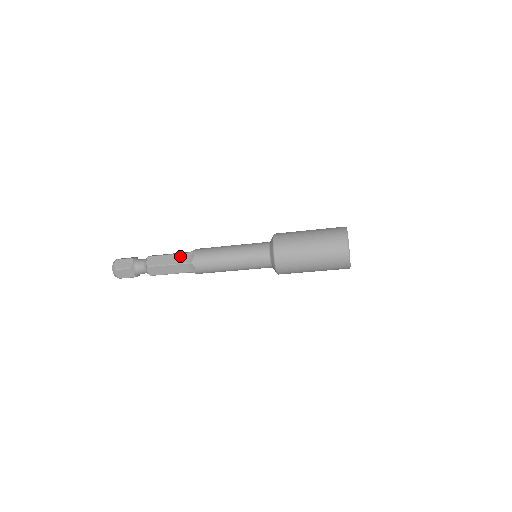
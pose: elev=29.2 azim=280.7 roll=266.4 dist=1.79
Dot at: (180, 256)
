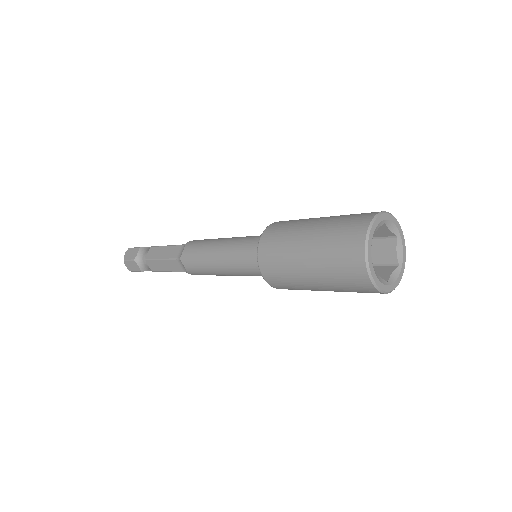
Dot at: (173, 263)
